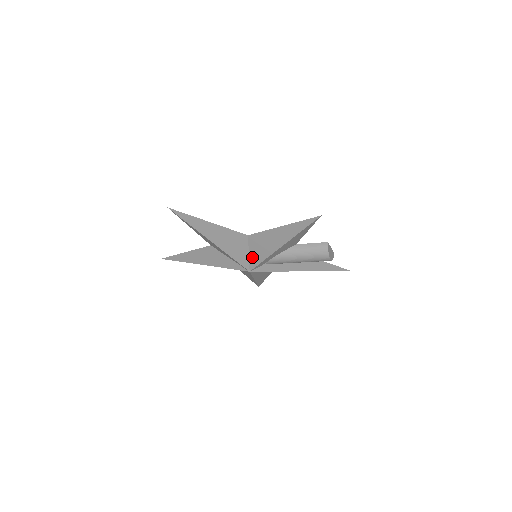
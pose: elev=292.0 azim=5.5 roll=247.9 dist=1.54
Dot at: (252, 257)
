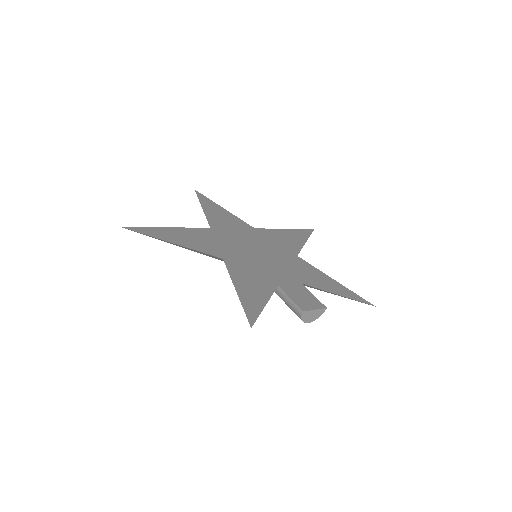
Dot at: occluded
